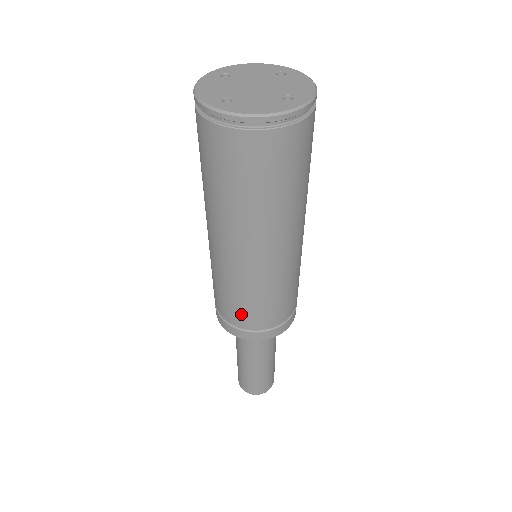
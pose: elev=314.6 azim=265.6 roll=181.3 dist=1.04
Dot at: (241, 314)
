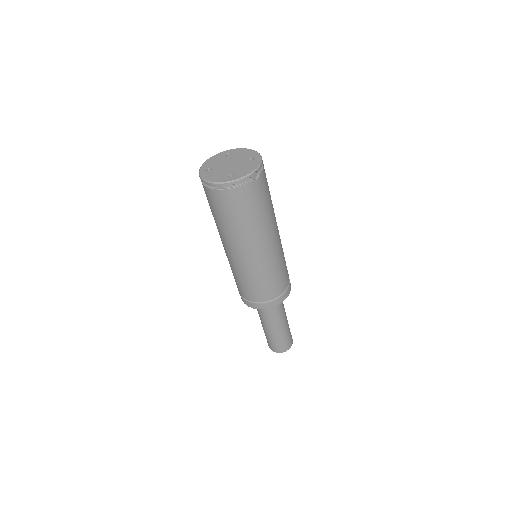
Dot at: (237, 285)
